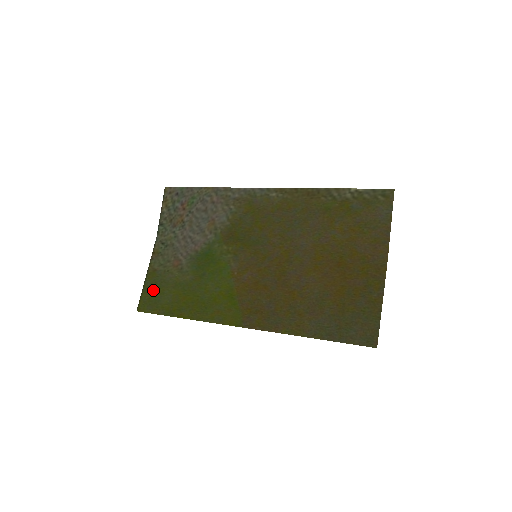
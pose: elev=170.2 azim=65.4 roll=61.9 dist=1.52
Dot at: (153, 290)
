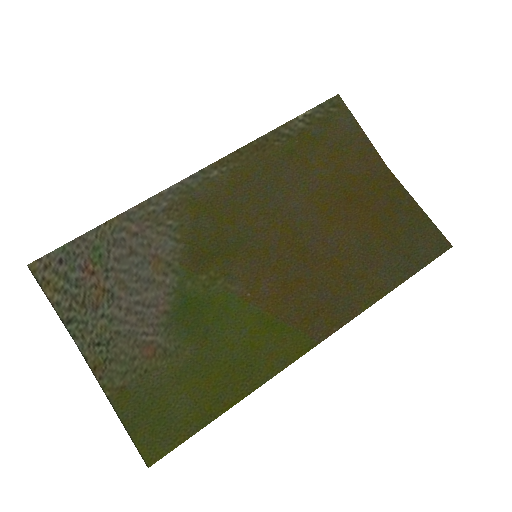
Dot at: (147, 416)
